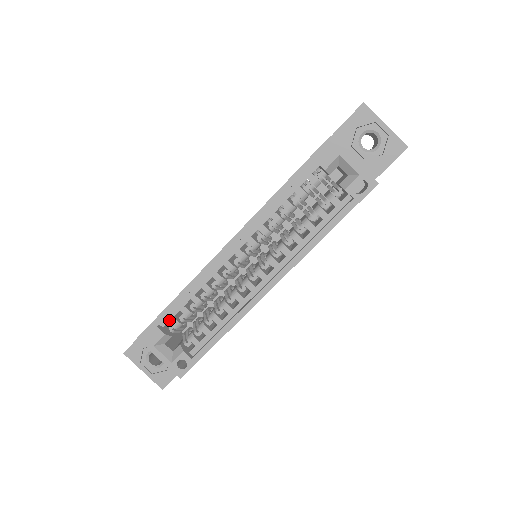
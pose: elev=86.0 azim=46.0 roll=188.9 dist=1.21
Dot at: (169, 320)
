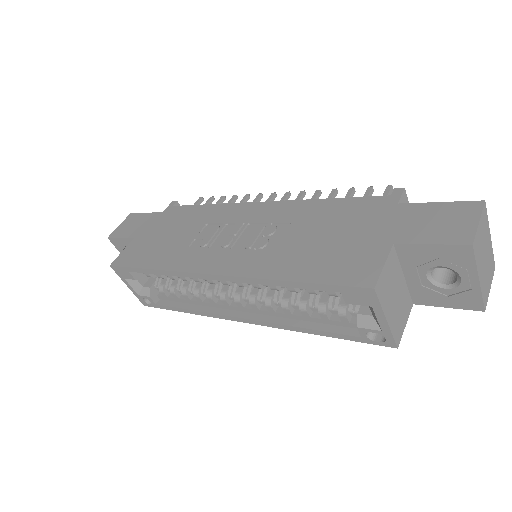
Dot at: occluded
